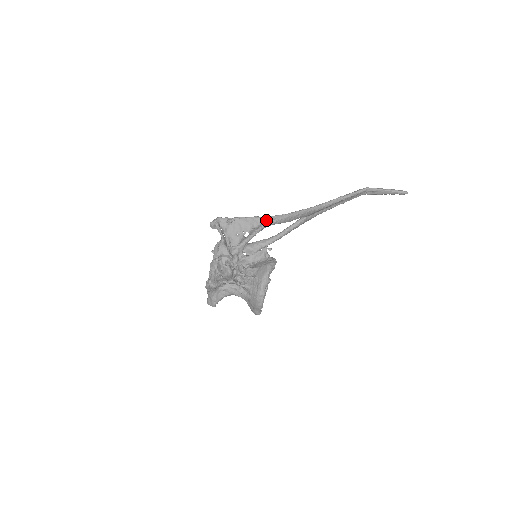
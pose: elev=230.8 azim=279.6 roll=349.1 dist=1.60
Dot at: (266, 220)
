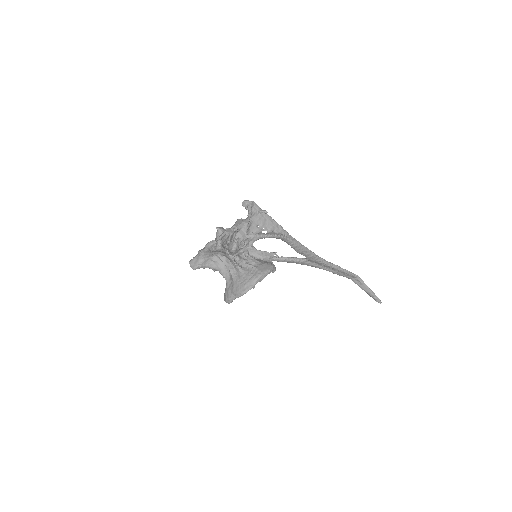
Dot at: (285, 234)
